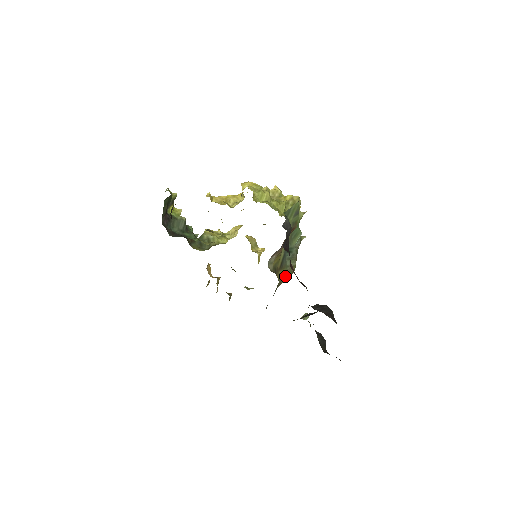
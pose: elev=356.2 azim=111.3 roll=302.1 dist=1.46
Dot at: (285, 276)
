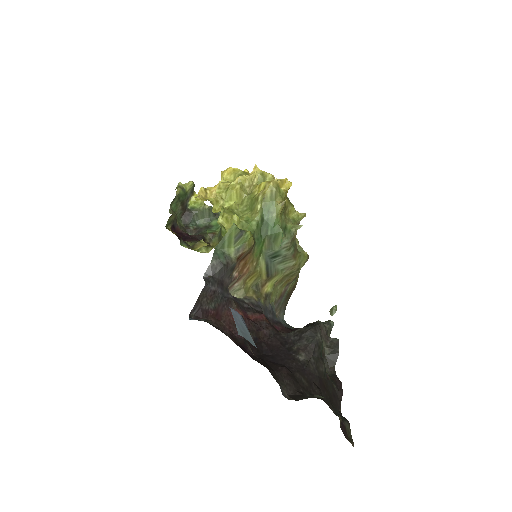
Dot at: (288, 277)
